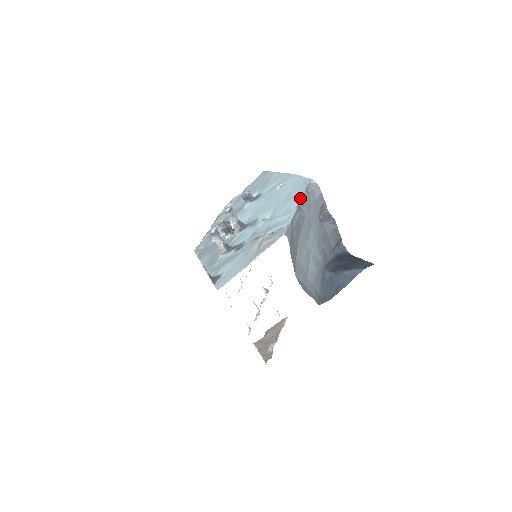
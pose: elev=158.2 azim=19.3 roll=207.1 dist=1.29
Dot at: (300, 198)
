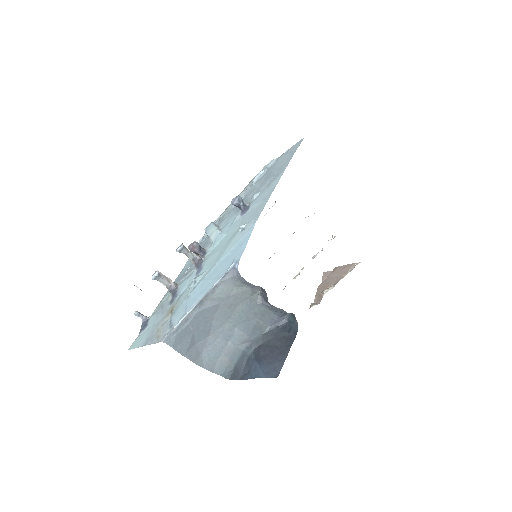
Dot at: (208, 290)
